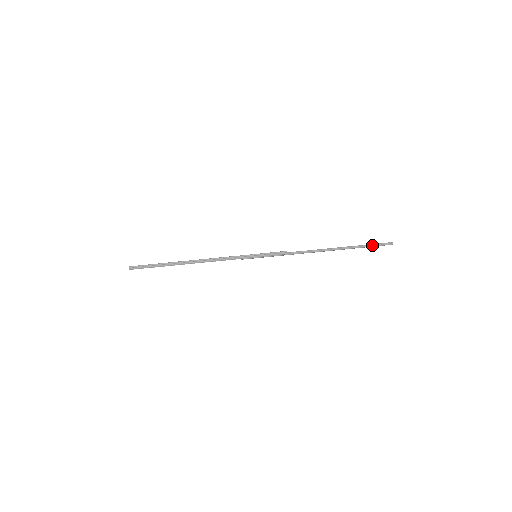
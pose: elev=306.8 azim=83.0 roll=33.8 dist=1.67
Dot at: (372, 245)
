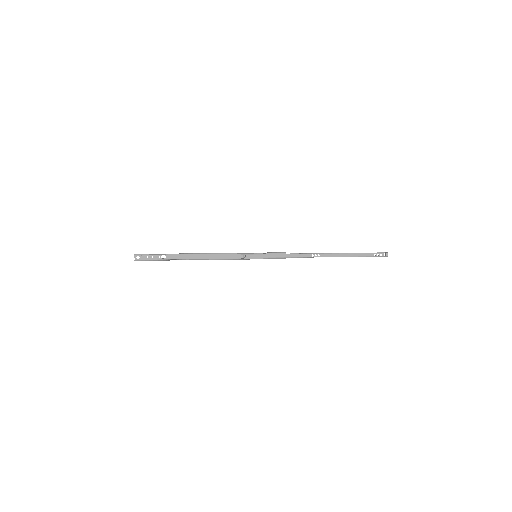
Dot at: (367, 253)
